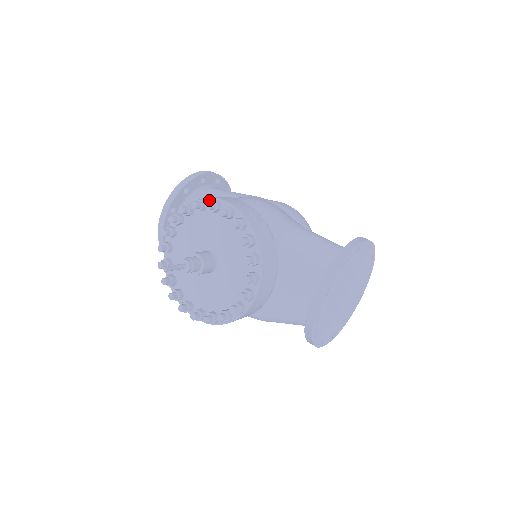
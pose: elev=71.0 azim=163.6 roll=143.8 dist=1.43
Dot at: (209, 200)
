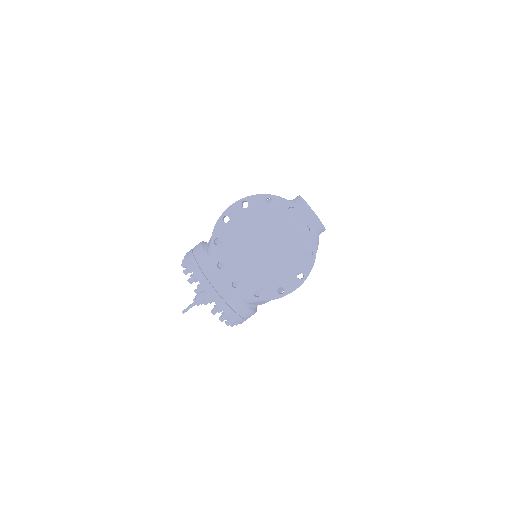
Dot at: occluded
